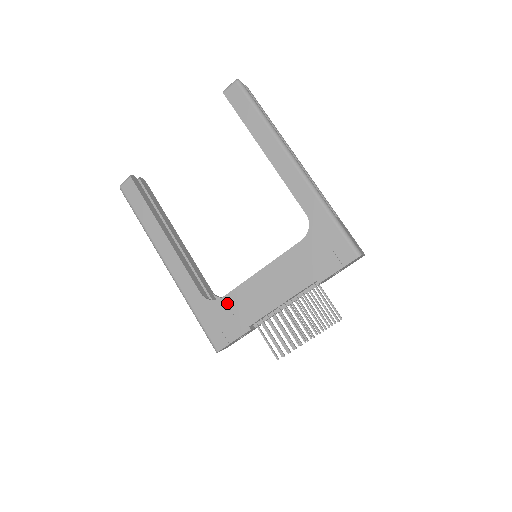
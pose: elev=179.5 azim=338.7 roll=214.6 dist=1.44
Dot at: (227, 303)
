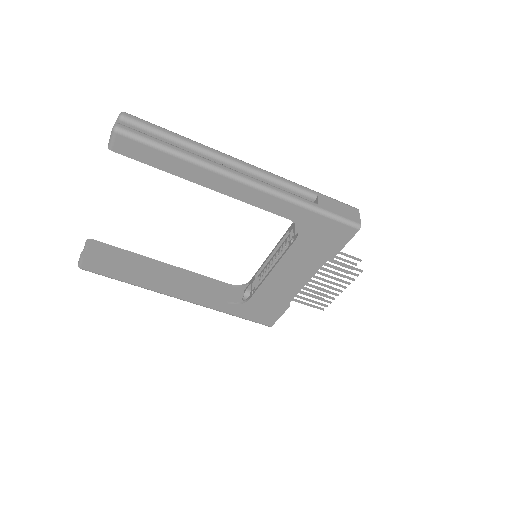
Dot at: (257, 300)
